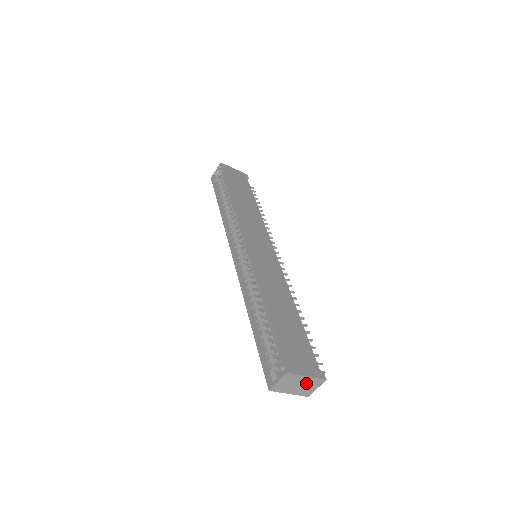
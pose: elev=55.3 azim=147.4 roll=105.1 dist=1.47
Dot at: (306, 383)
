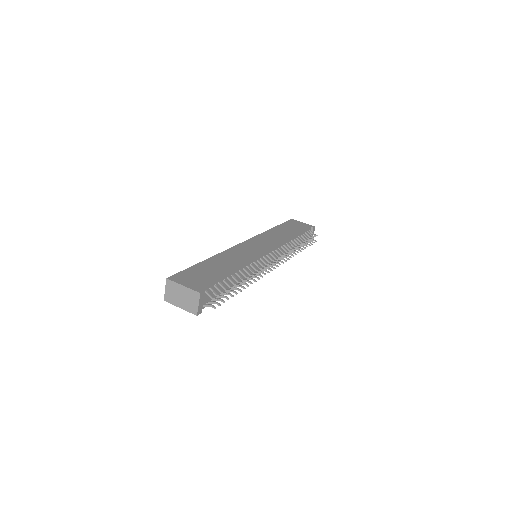
Dot at: (187, 295)
